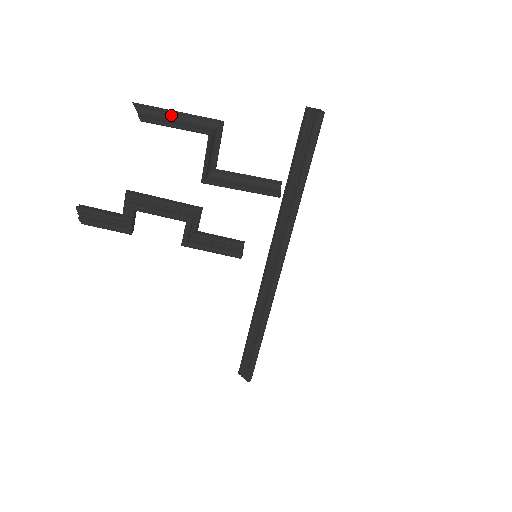
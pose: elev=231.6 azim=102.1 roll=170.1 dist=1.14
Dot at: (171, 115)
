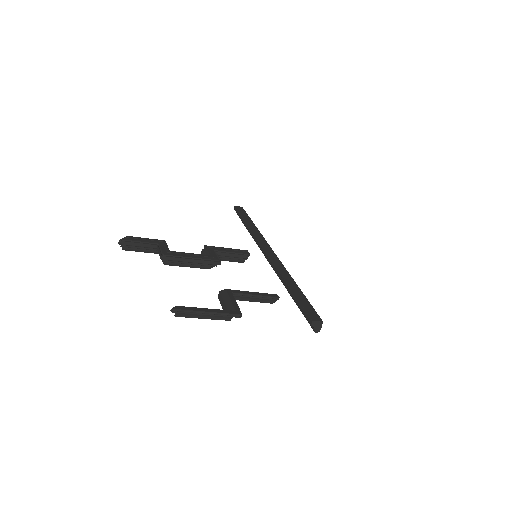
Dot at: (201, 314)
